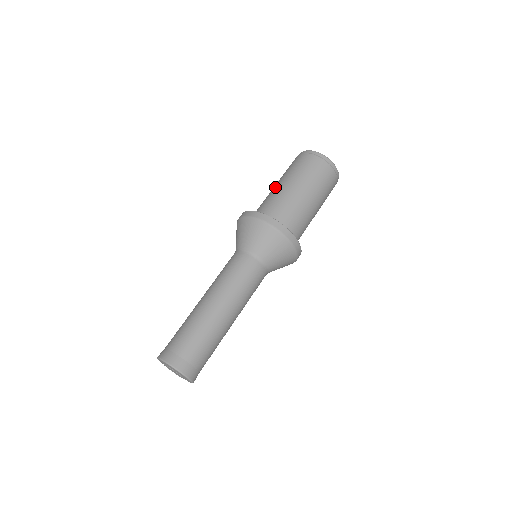
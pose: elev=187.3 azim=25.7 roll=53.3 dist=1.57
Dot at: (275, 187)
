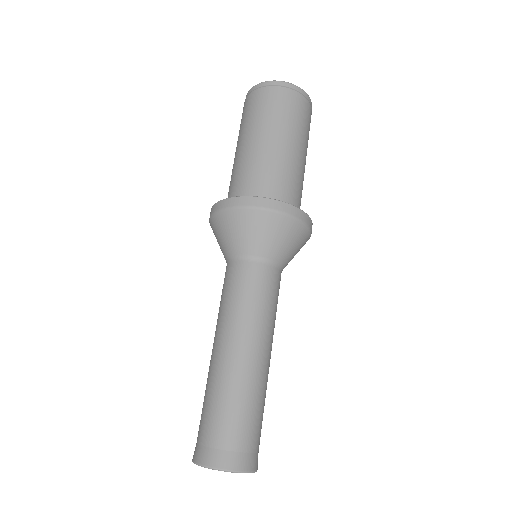
Dot at: (247, 148)
